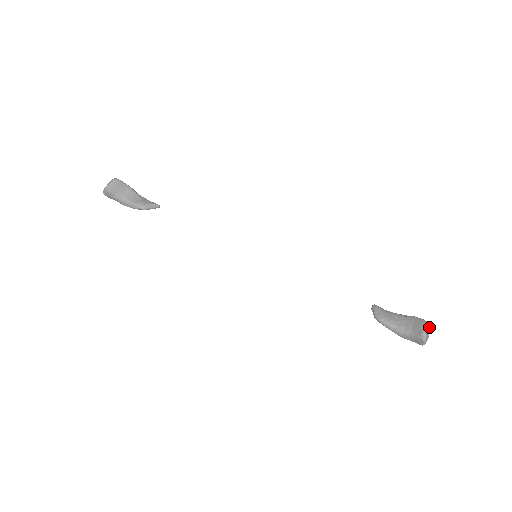
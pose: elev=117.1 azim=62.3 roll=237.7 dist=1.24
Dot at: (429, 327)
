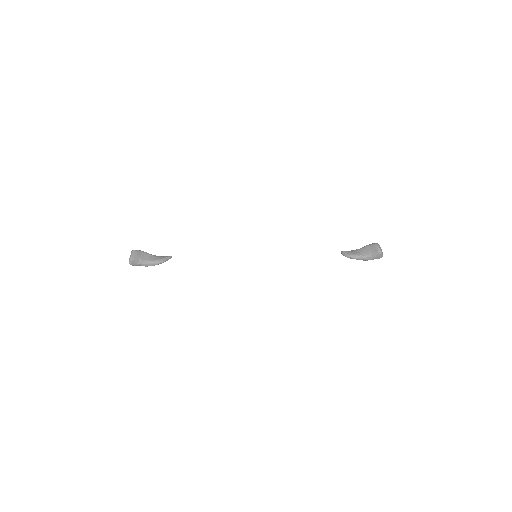
Dot at: occluded
